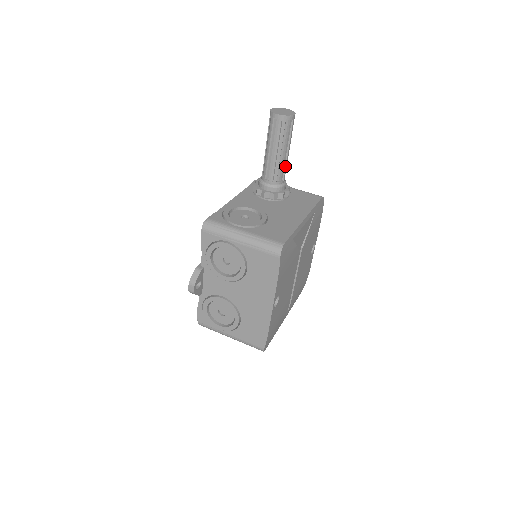
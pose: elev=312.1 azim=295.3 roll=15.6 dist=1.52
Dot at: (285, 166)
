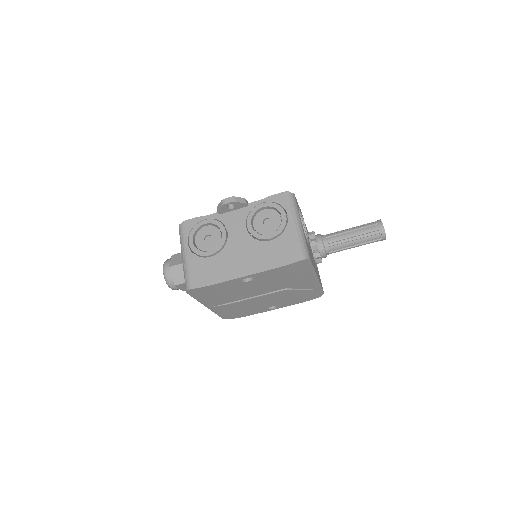
Dot at: (342, 249)
